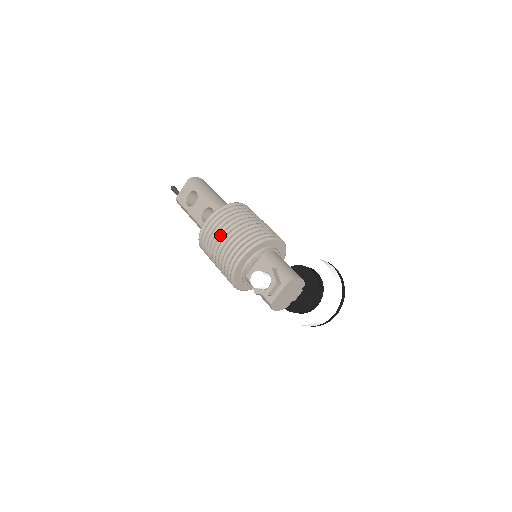
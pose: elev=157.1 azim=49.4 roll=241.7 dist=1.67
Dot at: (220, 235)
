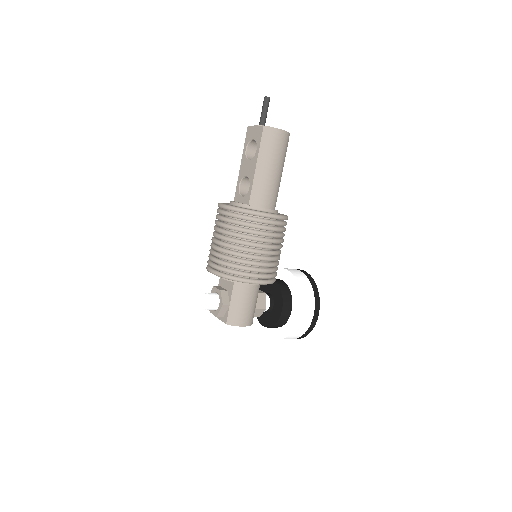
Dot at: (220, 232)
